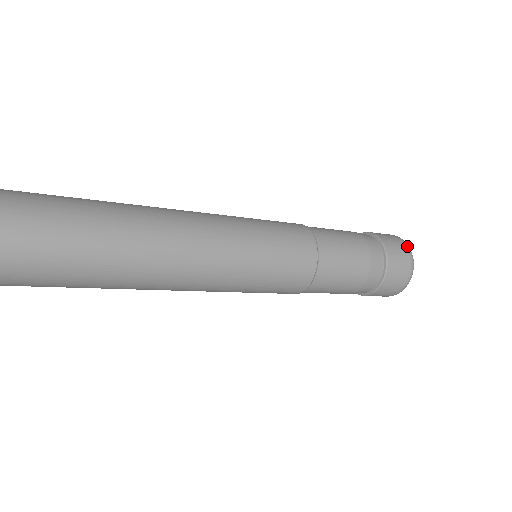
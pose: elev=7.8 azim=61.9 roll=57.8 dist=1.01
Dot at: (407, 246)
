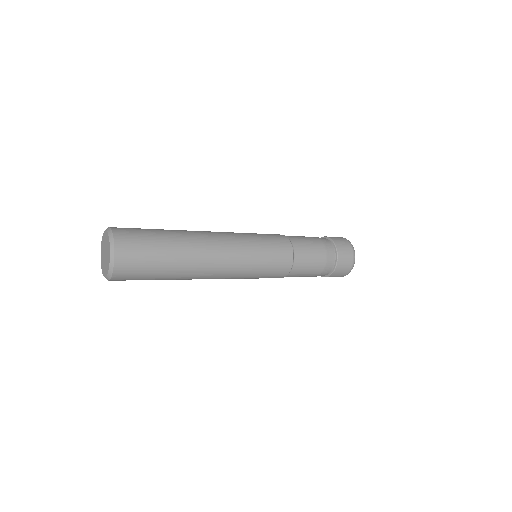
Dot at: (352, 247)
